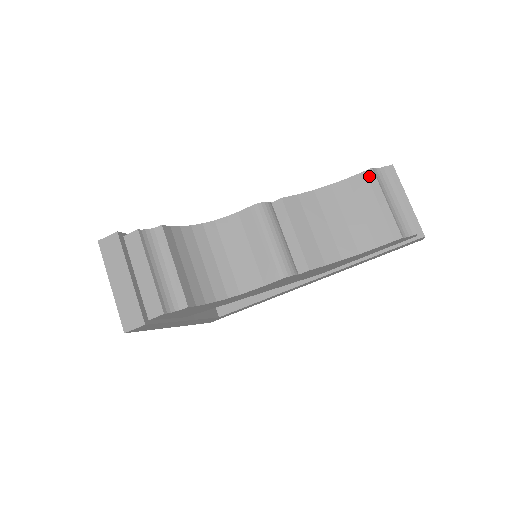
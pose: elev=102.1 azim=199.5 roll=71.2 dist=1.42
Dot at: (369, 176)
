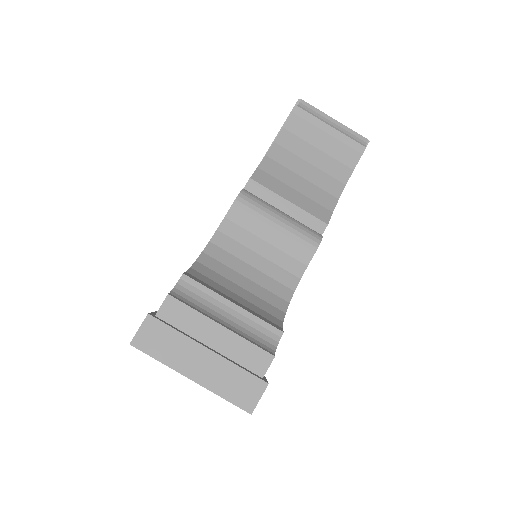
Dot at: (299, 114)
